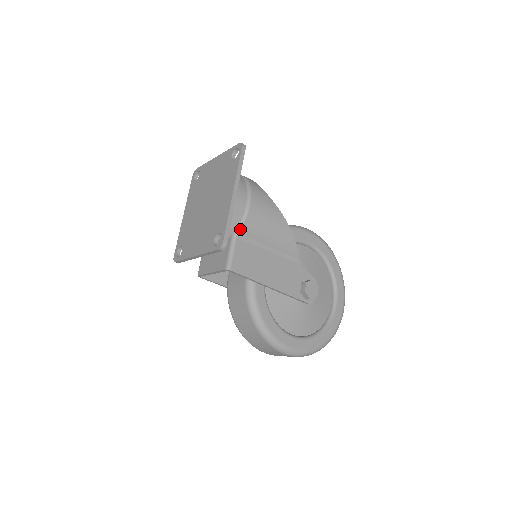
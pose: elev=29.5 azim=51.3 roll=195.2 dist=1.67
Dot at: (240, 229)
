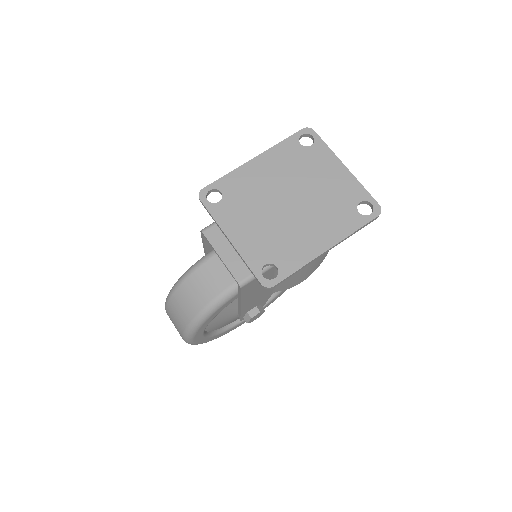
Dot at: occluded
